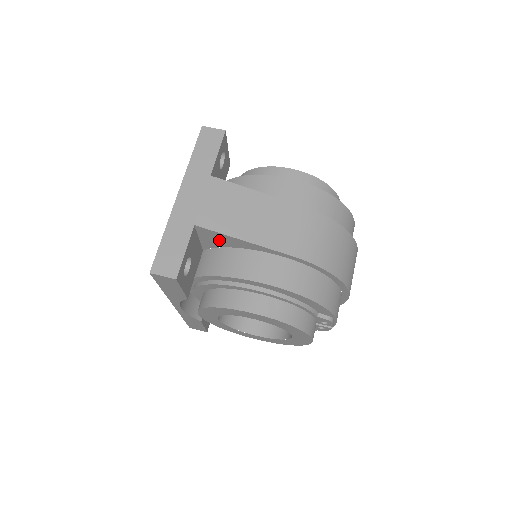
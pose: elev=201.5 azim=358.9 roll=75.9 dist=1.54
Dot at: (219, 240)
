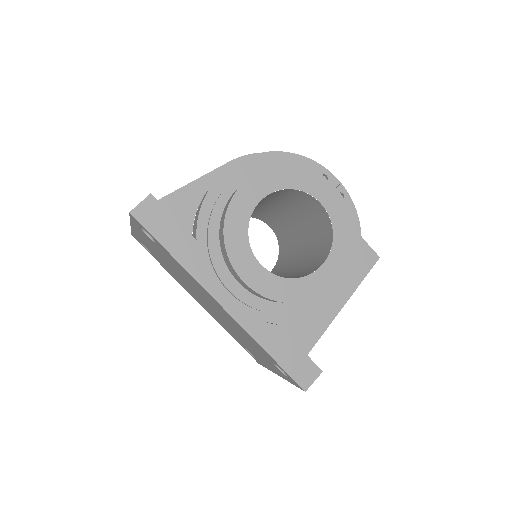
Dot at: (182, 208)
